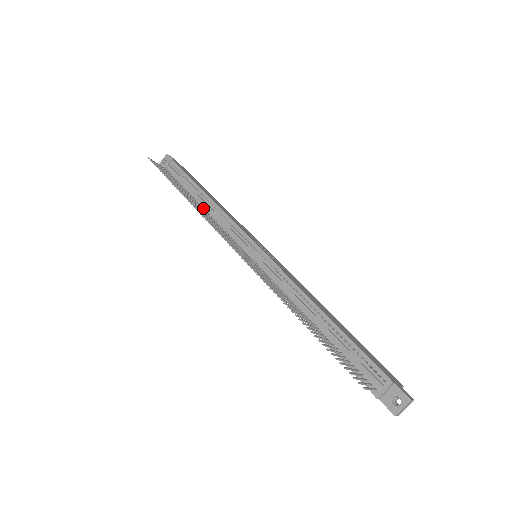
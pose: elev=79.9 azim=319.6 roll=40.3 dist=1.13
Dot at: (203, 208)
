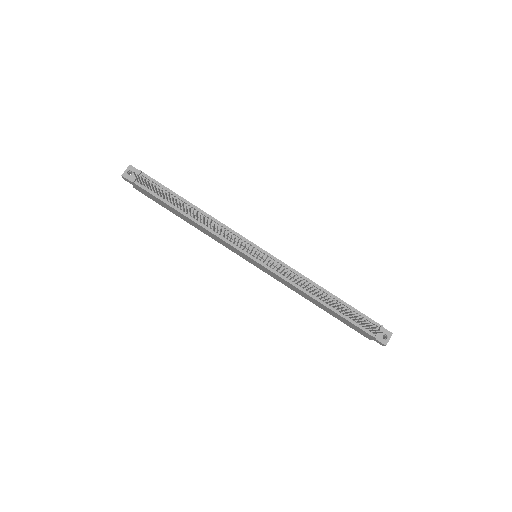
Dot at: (197, 219)
